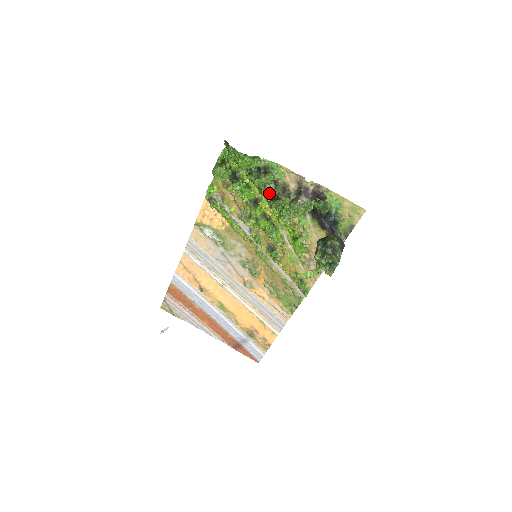
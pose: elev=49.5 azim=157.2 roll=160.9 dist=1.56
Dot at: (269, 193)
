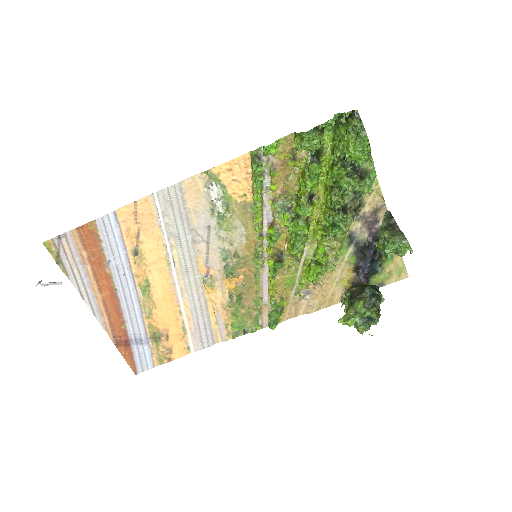
Dot at: (342, 200)
